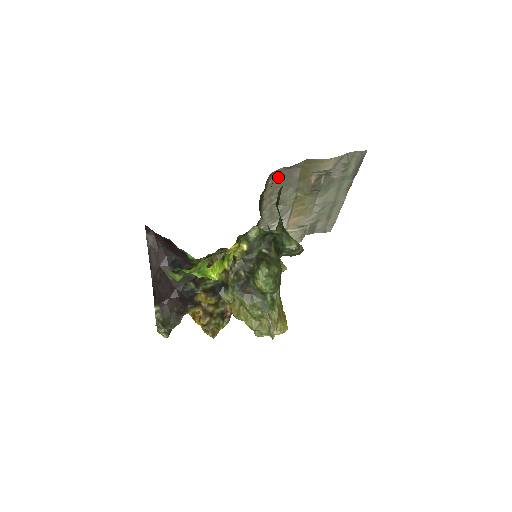
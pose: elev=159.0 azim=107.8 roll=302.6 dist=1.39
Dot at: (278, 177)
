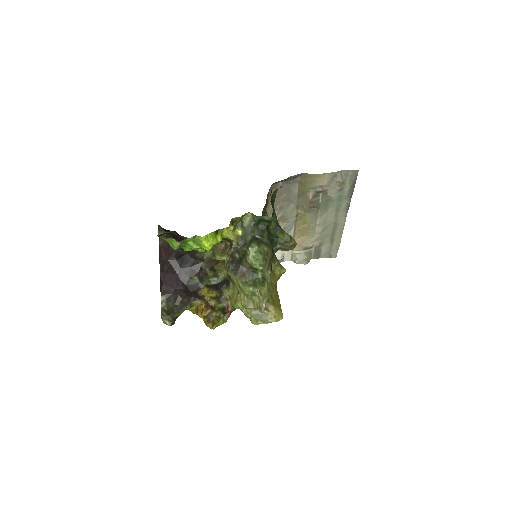
Dot at: (278, 192)
